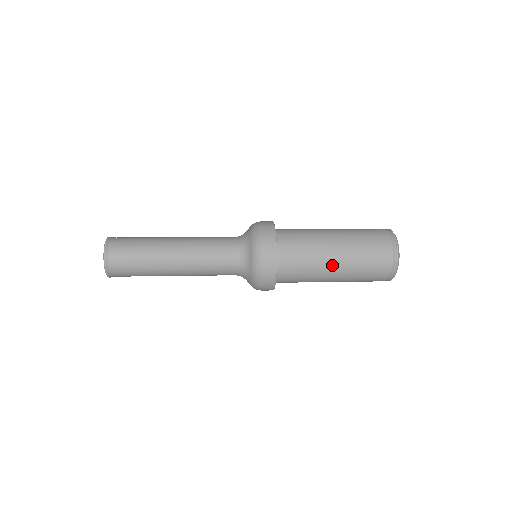
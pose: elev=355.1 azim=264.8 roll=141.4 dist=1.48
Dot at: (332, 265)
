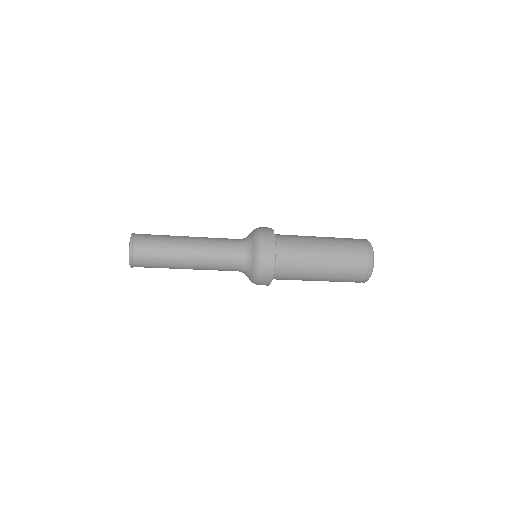
Dot at: (318, 240)
